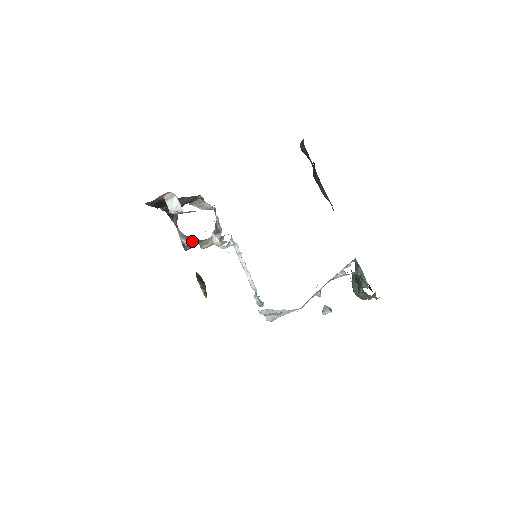
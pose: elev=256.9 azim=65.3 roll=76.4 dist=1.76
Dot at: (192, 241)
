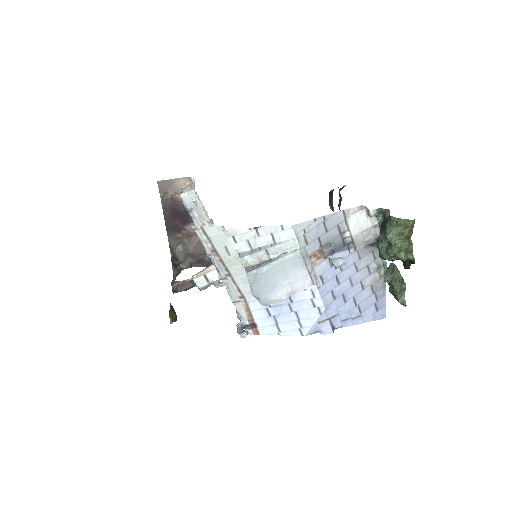
Dot at: occluded
